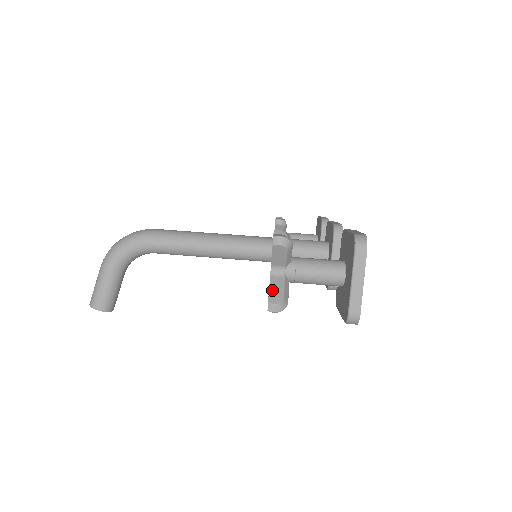
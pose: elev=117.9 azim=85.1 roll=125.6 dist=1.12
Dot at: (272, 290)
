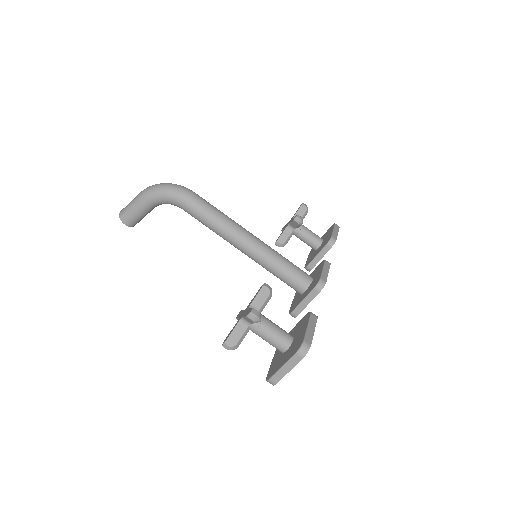
Dot at: (233, 334)
